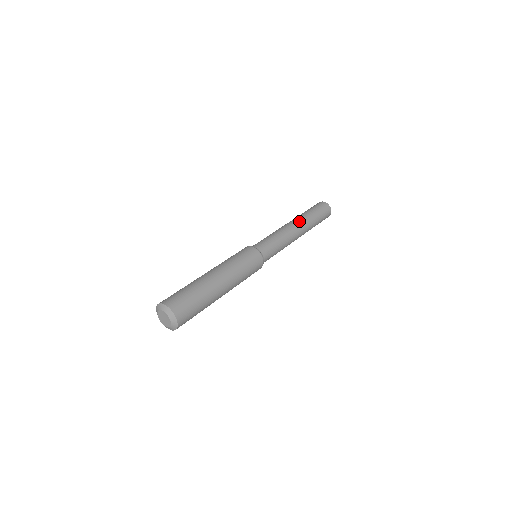
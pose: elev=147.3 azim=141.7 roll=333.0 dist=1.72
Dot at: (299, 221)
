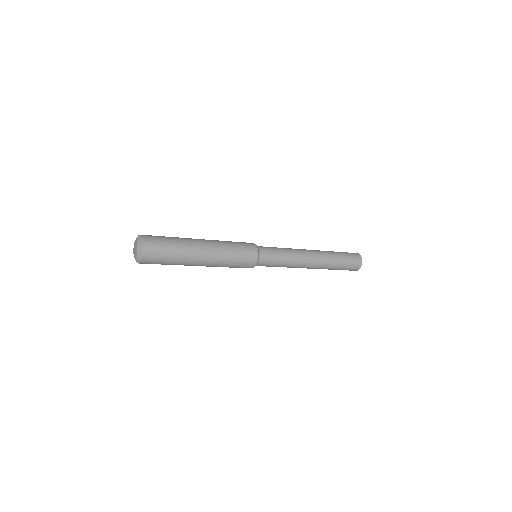
Dot at: occluded
